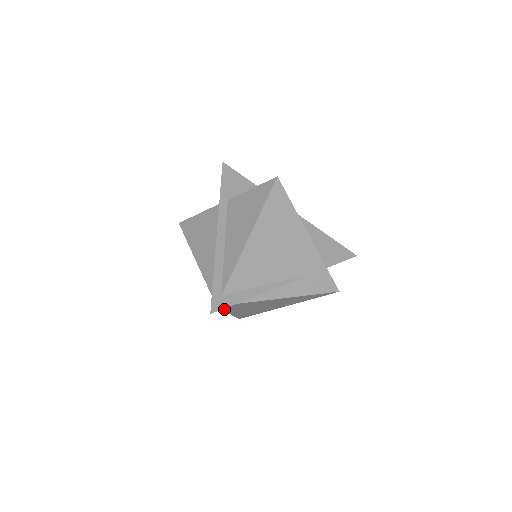
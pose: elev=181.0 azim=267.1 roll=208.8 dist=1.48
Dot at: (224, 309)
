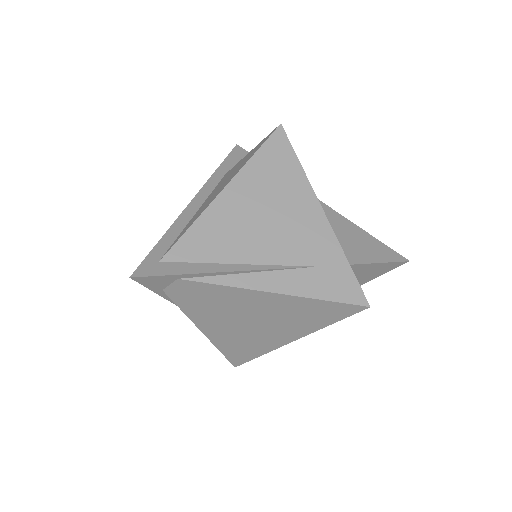
Dot at: (175, 300)
